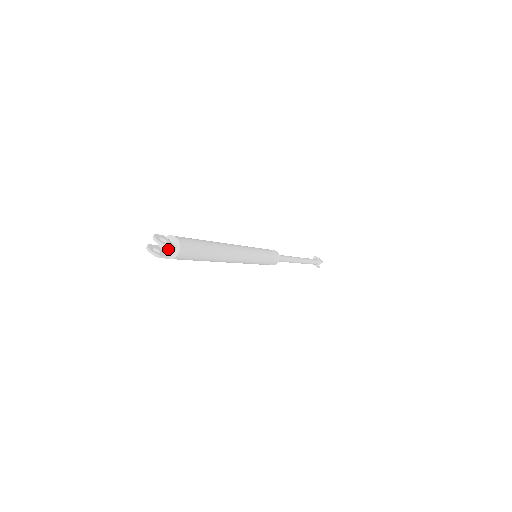
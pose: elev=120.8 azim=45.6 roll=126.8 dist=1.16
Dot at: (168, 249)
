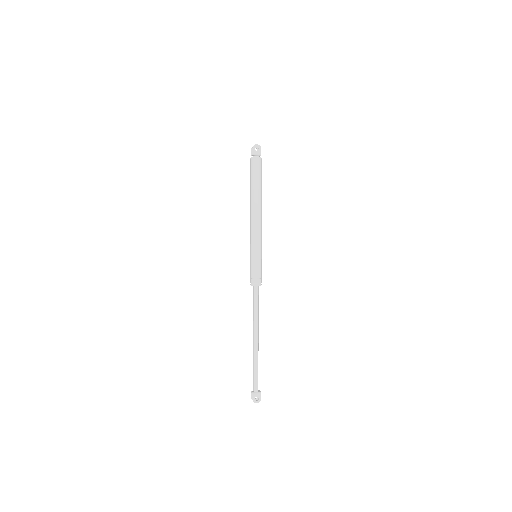
Dot at: (258, 155)
